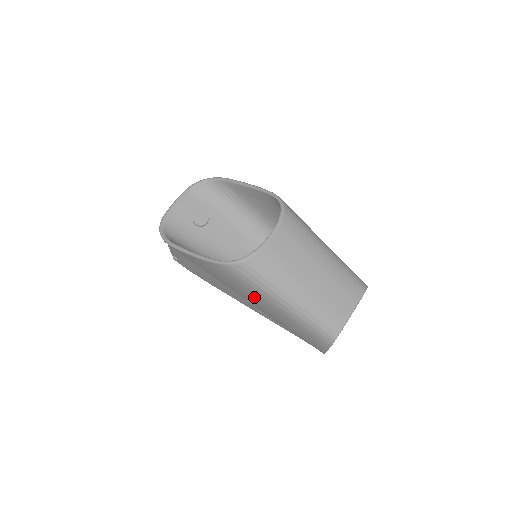
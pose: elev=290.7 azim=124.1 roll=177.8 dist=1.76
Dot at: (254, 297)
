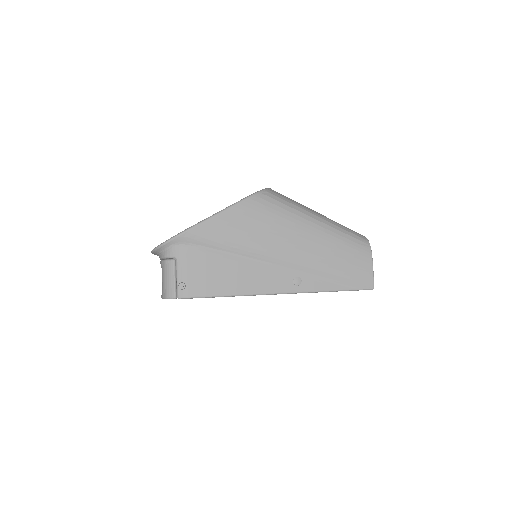
Dot at: (290, 231)
